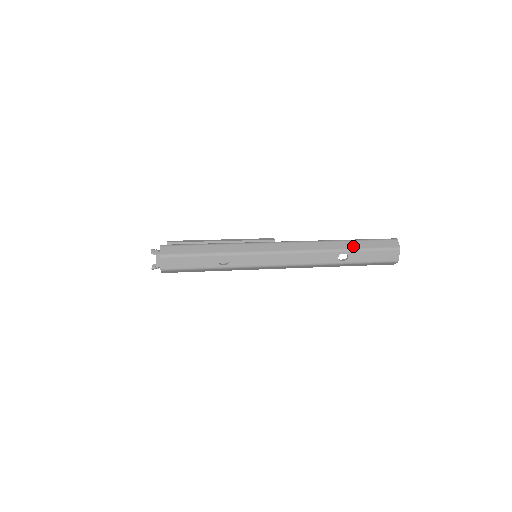
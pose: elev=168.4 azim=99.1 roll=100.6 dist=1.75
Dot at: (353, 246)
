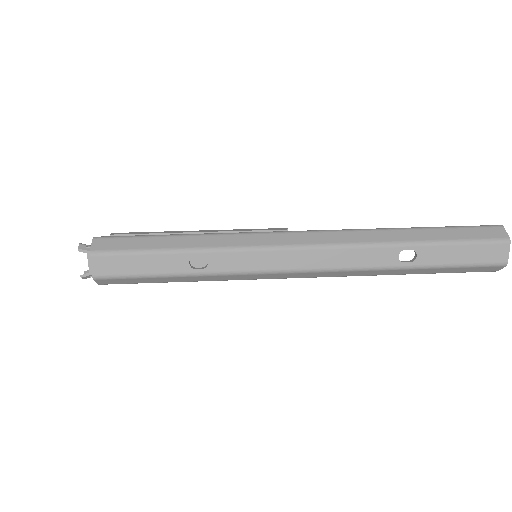
Dot at: (424, 237)
